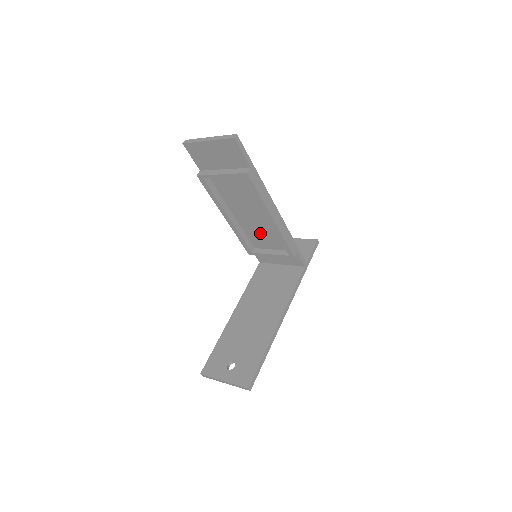
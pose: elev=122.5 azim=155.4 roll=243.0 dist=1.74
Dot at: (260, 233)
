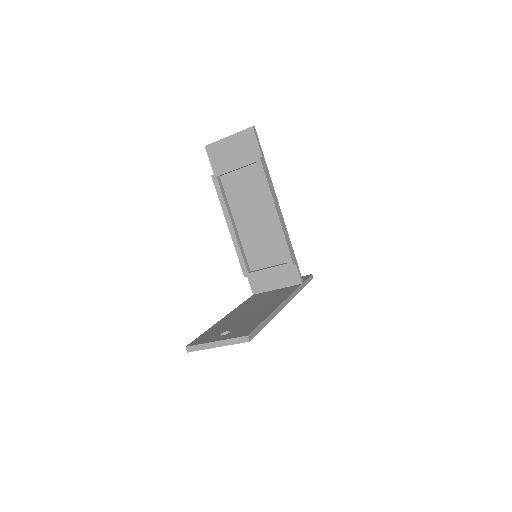
Dot at: (260, 245)
